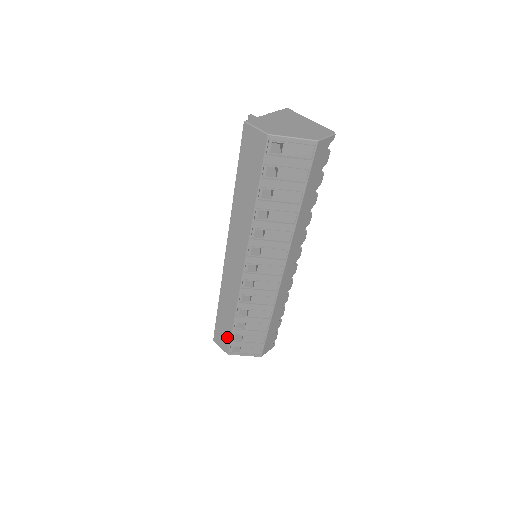
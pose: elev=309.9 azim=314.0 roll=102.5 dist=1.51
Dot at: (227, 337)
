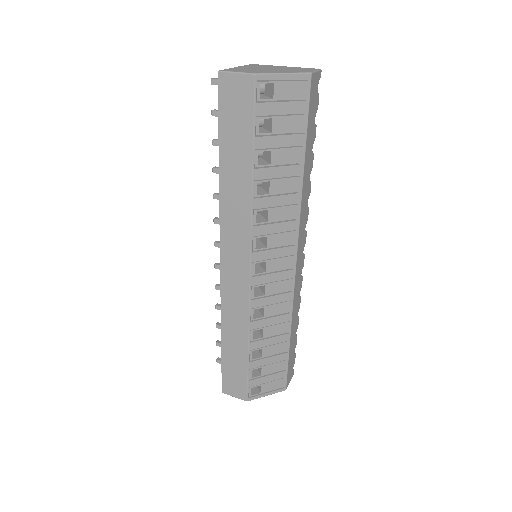
Dot at: (242, 377)
